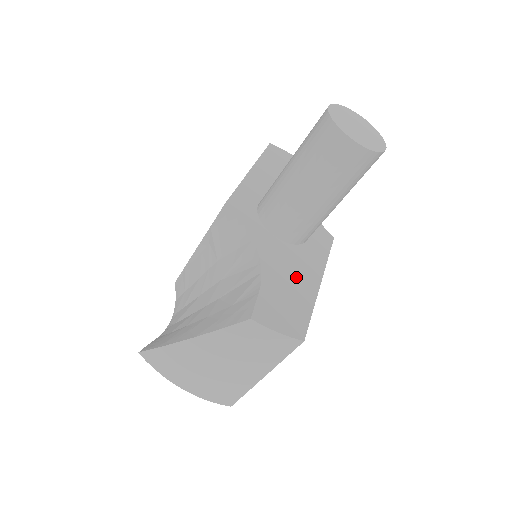
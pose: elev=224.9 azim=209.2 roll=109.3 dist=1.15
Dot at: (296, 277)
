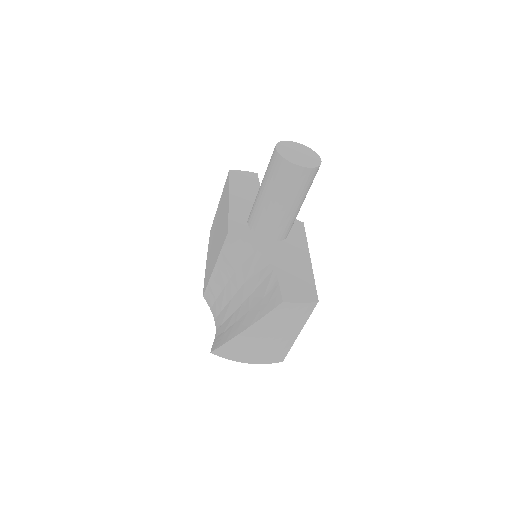
Dot at: (294, 262)
